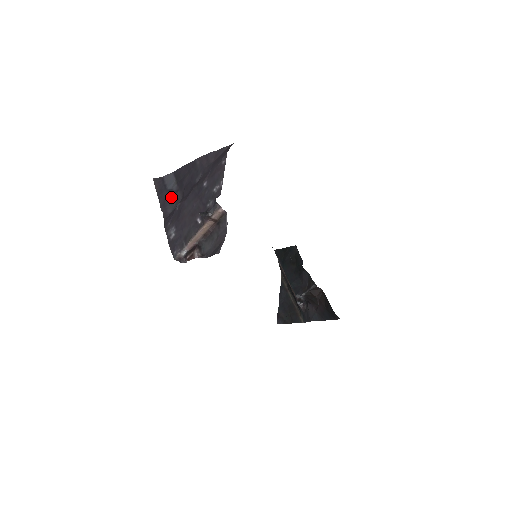
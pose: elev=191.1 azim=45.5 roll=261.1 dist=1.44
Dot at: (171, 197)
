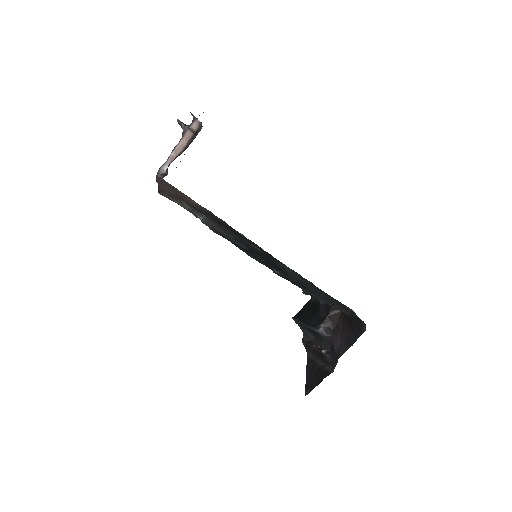
Dot at: occluded
